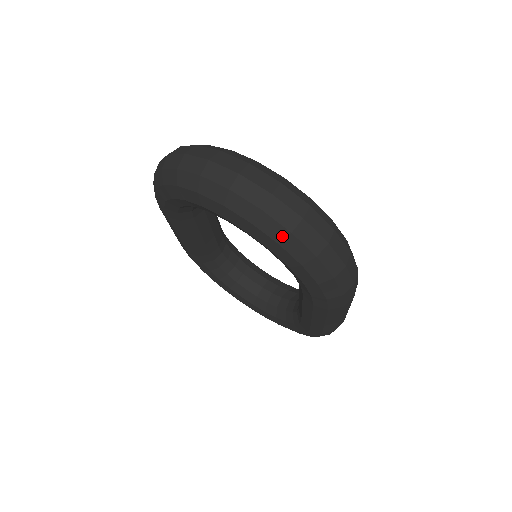
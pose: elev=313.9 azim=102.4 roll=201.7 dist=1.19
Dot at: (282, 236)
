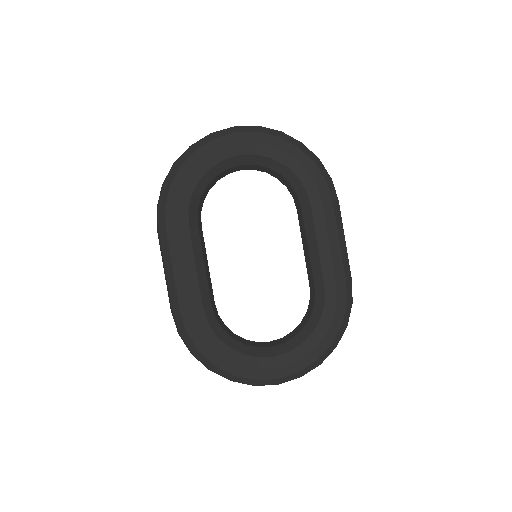
Dot at: (278, 134)
